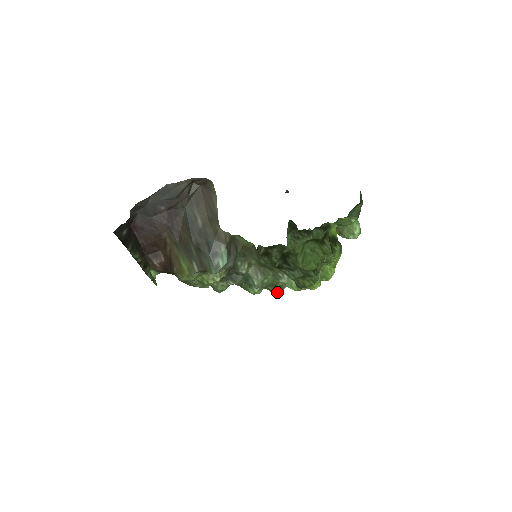
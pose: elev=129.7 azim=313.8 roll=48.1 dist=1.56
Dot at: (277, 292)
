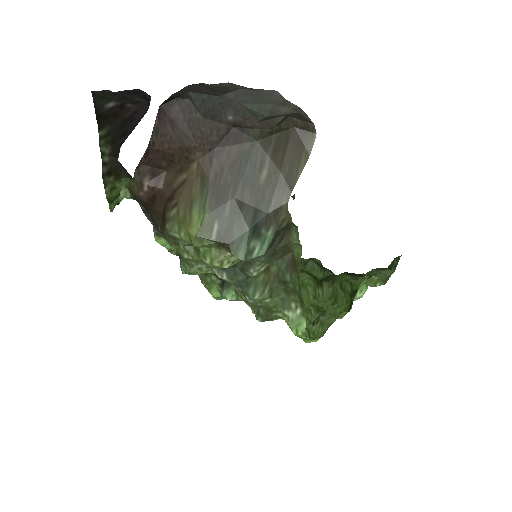
Dot at: (264, 320)
